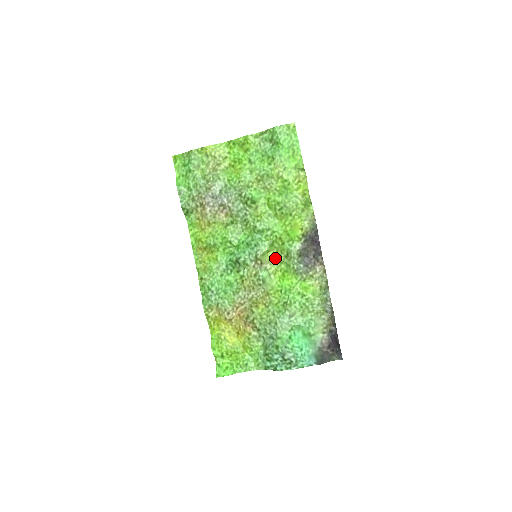
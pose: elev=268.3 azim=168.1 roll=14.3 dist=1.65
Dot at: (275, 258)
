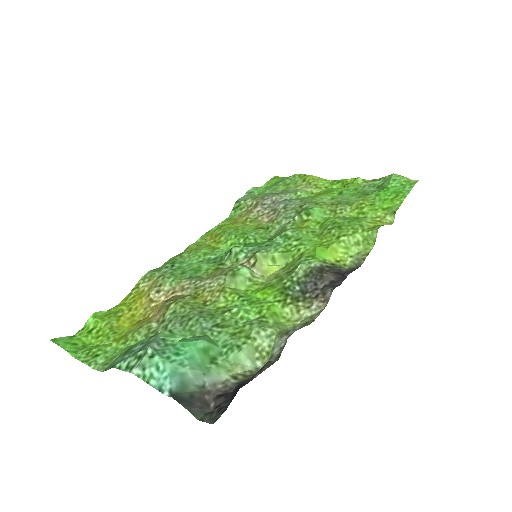
Dot at: (275, 273)
